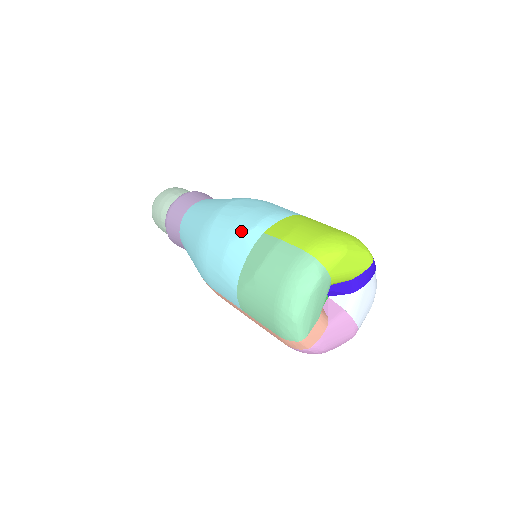
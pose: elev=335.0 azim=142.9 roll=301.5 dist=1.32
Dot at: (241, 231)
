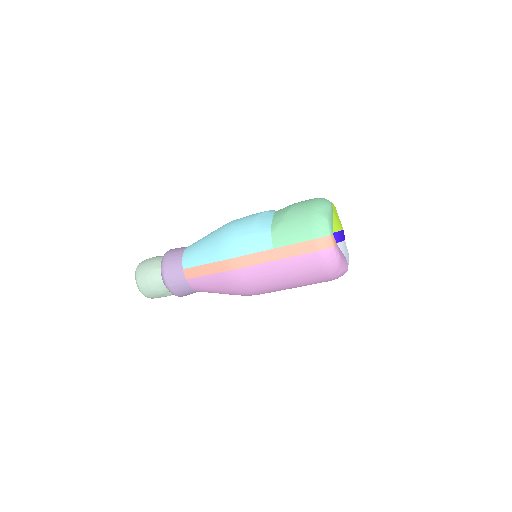
Dot at: (261, 212)
